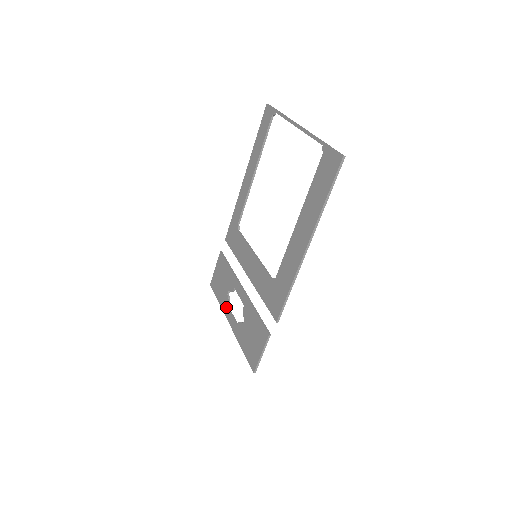
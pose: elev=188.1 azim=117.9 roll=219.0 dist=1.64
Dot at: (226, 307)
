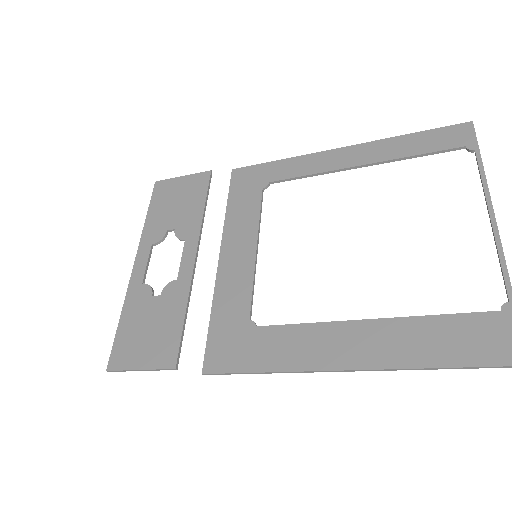
Dot at: (150, 241)
